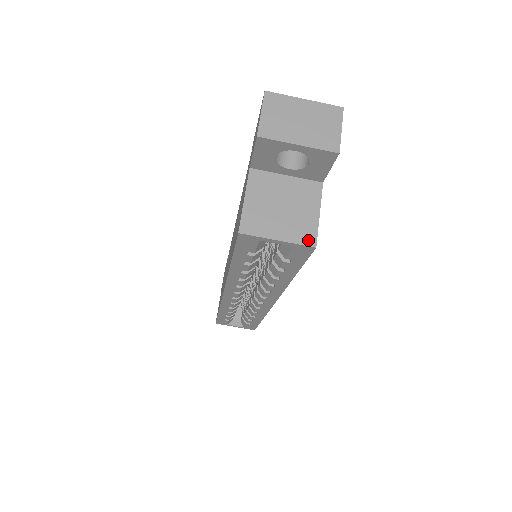
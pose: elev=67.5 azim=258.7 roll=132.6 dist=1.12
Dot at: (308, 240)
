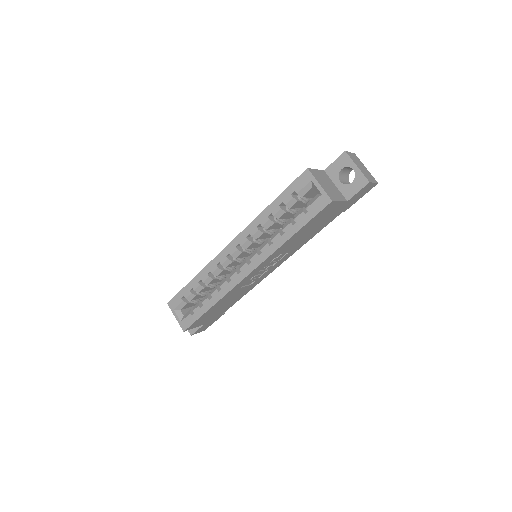
Dot at: (331, 197)
